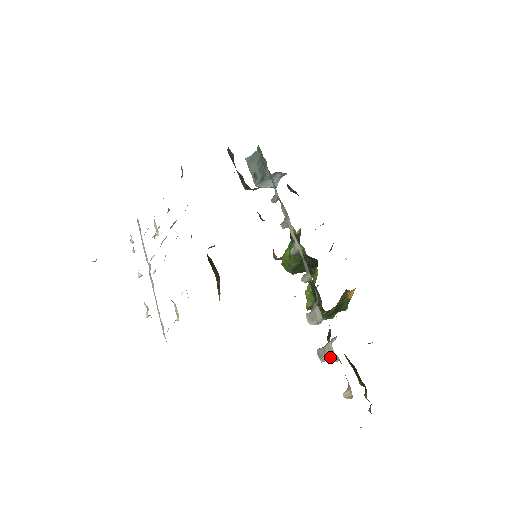
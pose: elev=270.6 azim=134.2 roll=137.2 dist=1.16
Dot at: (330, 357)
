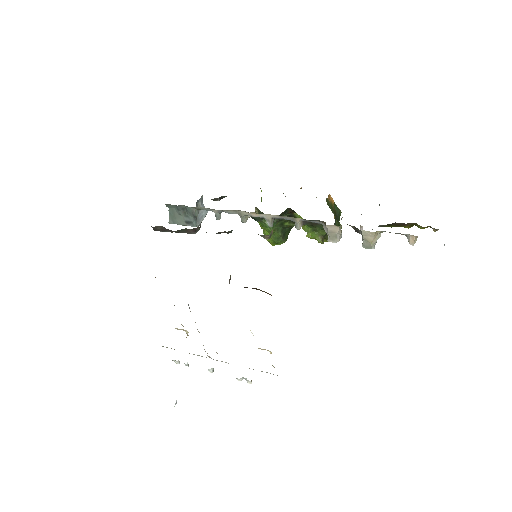
Dot at: (374, 238)
